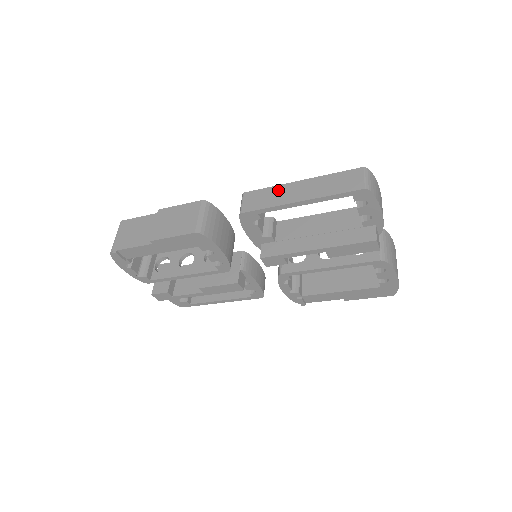
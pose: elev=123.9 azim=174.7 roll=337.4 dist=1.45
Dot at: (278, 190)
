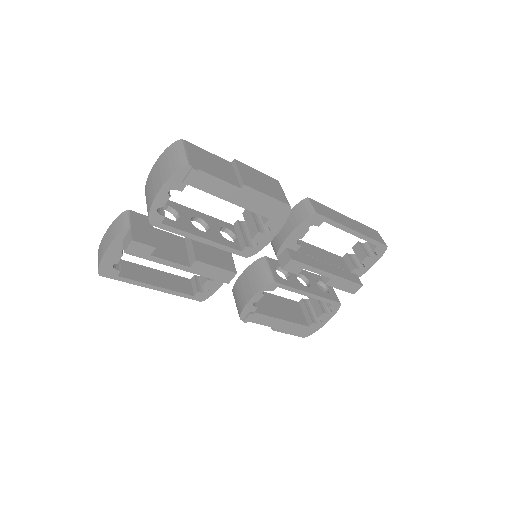
Dot at: (334, 212)
